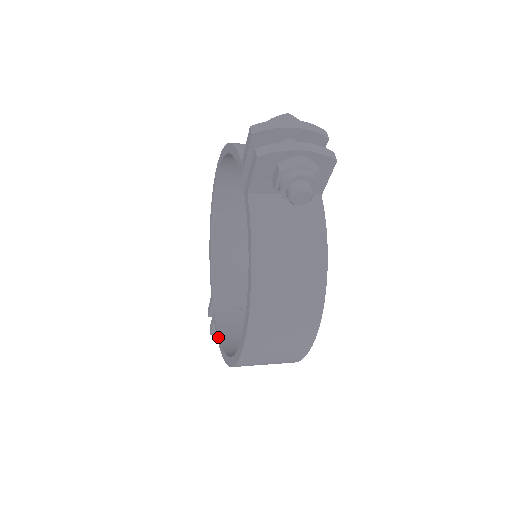
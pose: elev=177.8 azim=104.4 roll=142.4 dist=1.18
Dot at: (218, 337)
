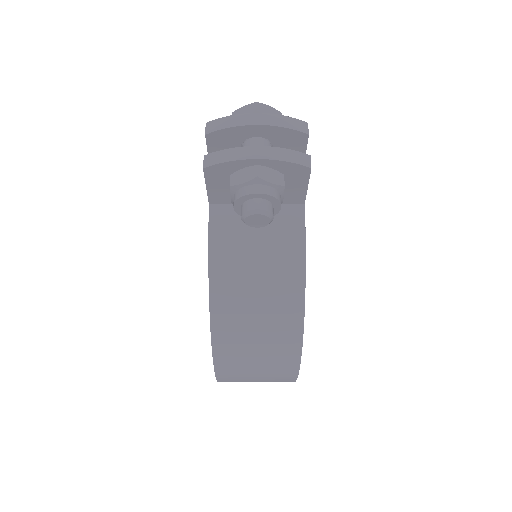
Dot at: occluded
